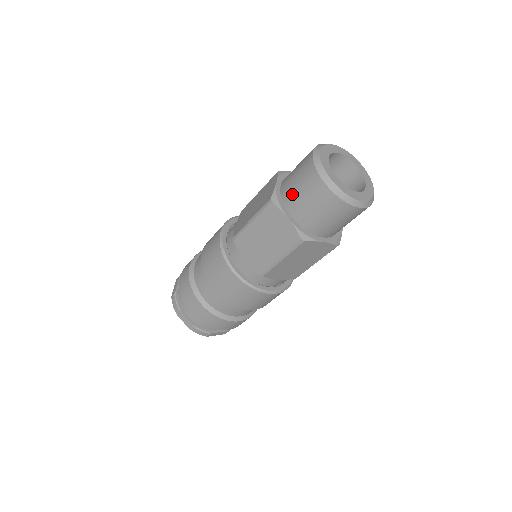
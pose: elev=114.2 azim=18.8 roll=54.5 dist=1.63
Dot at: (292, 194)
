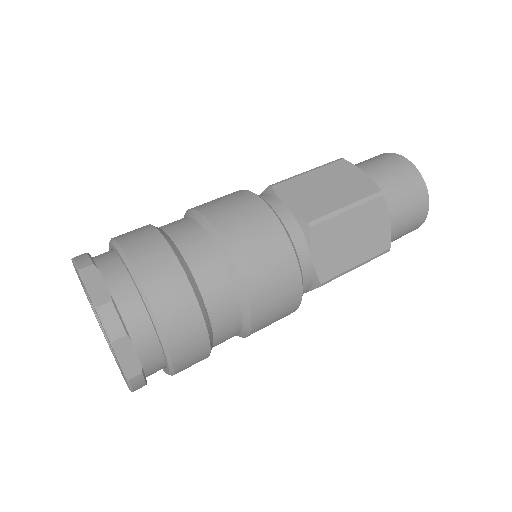
Dot at: (363, 165)
